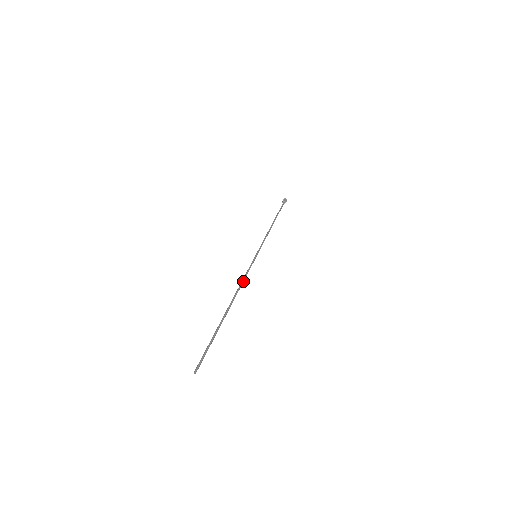
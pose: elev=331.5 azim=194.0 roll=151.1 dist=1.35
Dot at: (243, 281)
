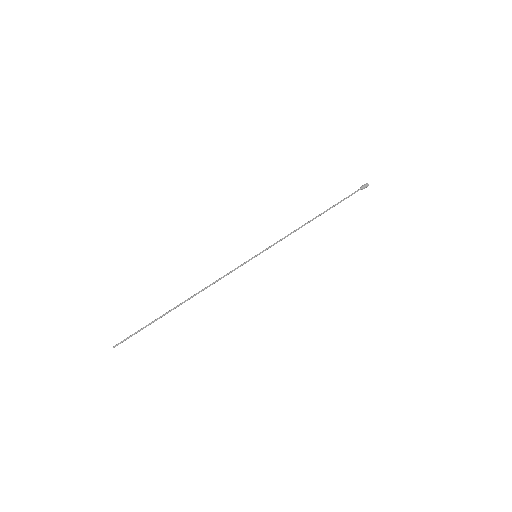
Dot at: (217, 281)
